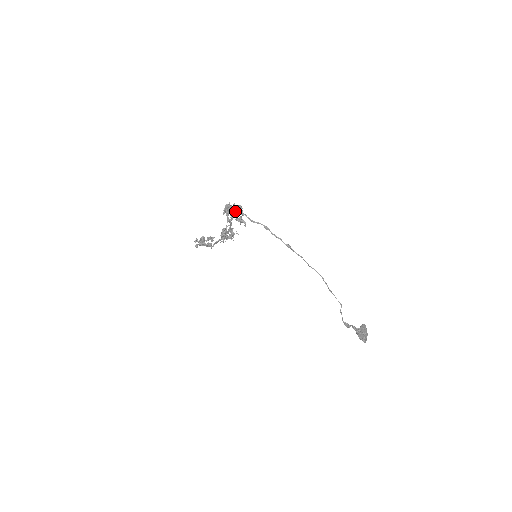
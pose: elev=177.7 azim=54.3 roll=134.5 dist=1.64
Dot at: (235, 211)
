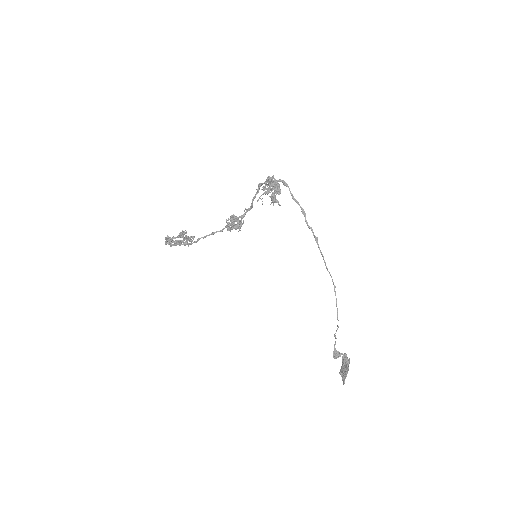
Dot at: (277, 185)
